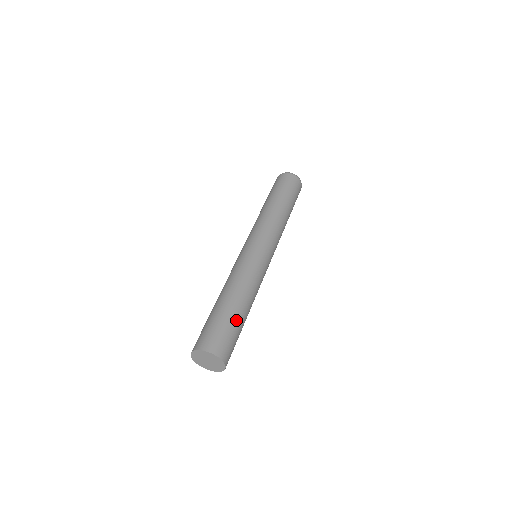
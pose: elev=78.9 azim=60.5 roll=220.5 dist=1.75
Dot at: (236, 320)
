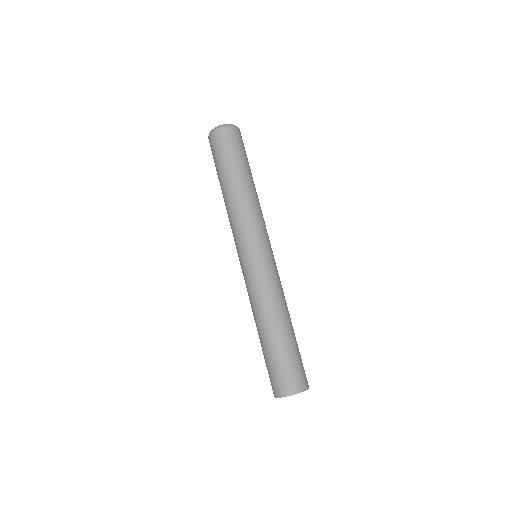
Dot at: (287, 348)
